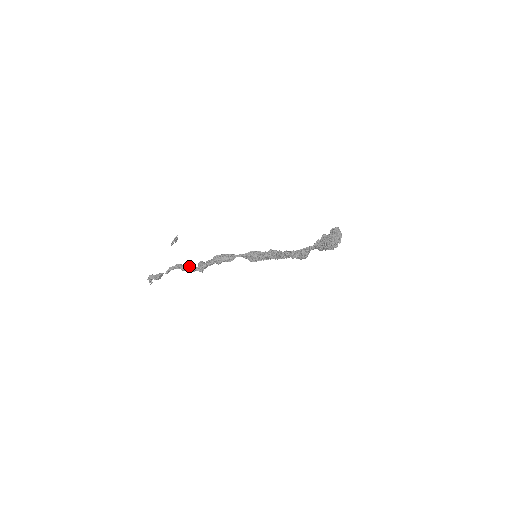
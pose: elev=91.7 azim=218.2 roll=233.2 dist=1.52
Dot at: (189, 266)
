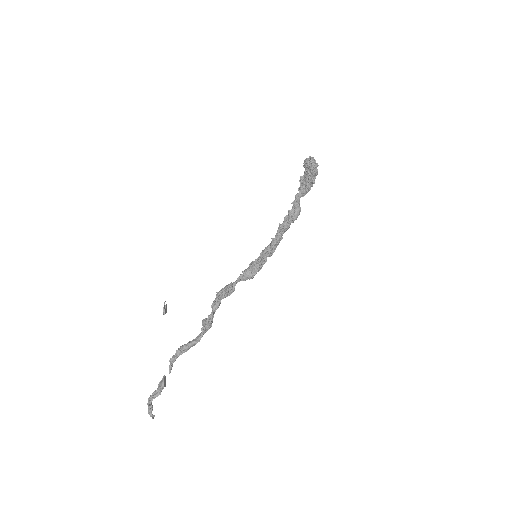
Dot at: (192, 340)
